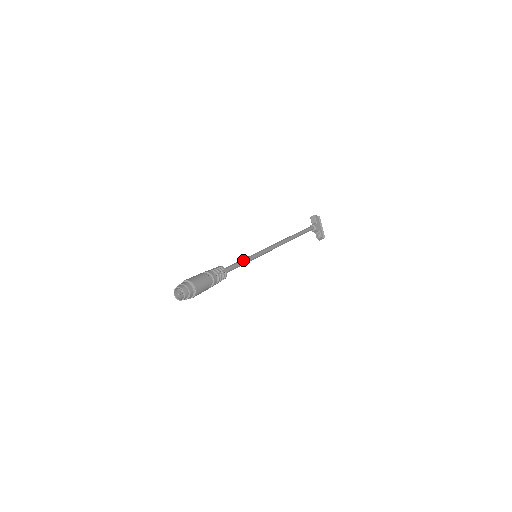
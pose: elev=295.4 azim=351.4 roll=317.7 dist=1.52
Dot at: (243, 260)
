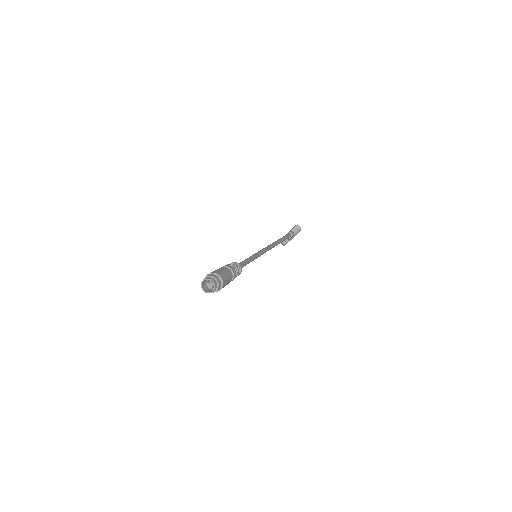
Dot at: (251, 261)
